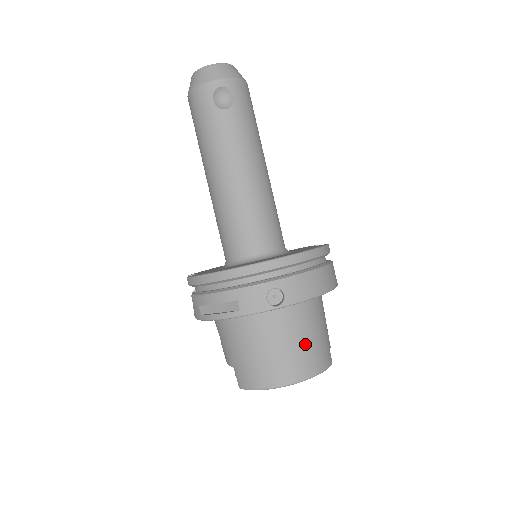
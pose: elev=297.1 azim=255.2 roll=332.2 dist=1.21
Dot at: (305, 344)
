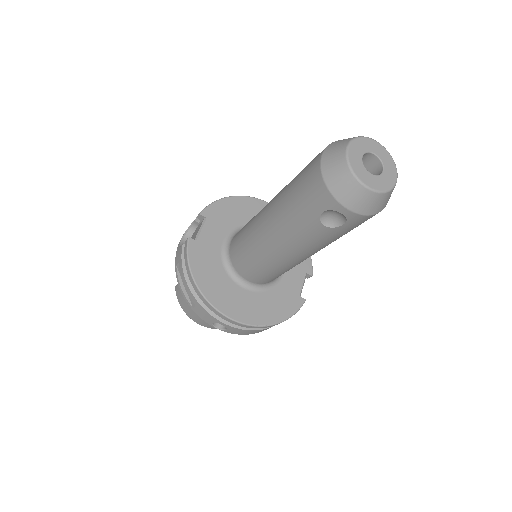
Dot at: occluded
